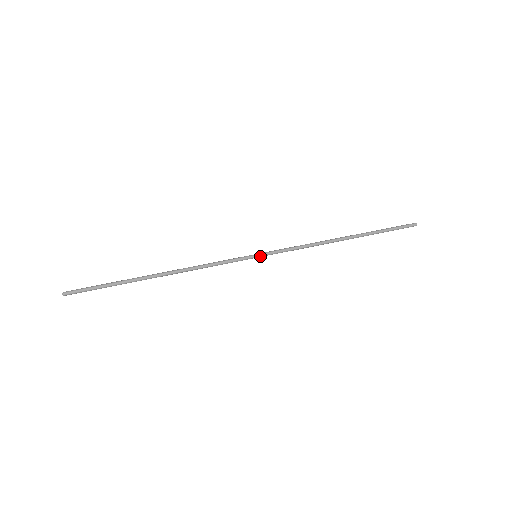
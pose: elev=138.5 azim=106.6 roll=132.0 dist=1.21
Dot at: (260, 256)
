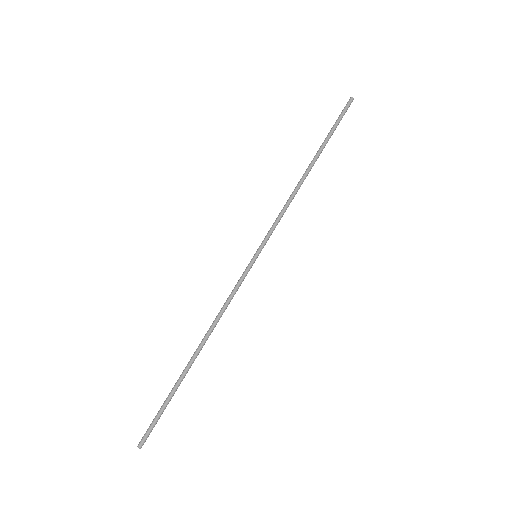
Dot at: occluded
